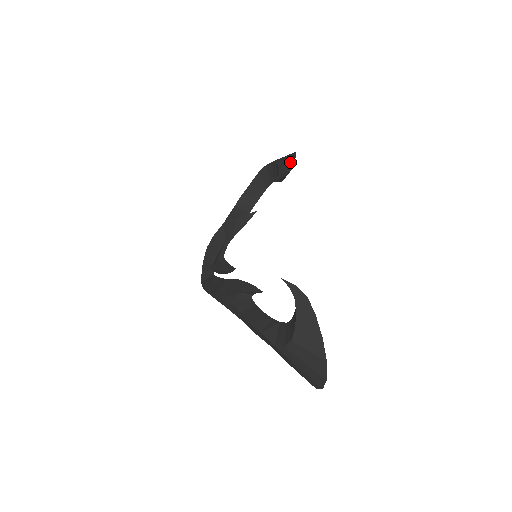
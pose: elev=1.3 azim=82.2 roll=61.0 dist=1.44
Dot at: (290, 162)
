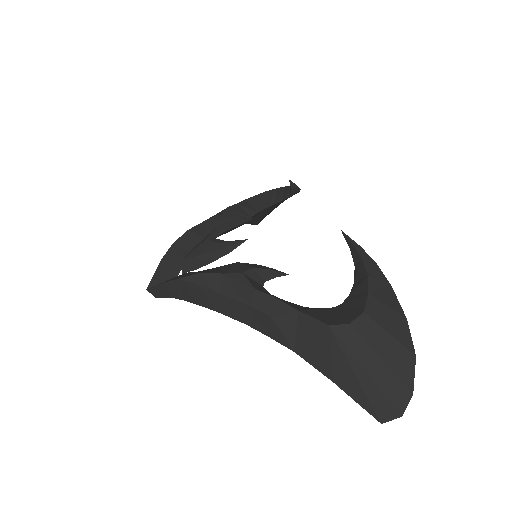
Dot at: occluded
